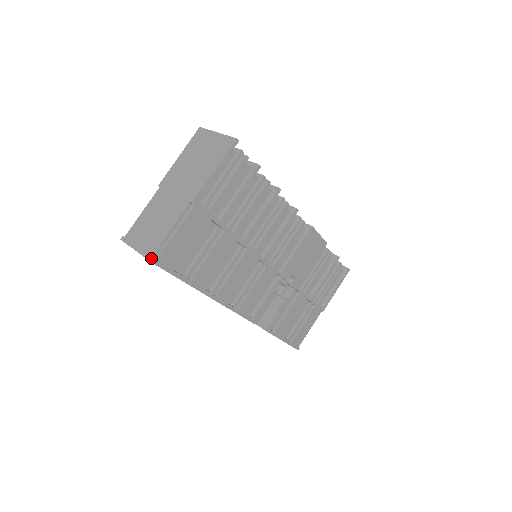
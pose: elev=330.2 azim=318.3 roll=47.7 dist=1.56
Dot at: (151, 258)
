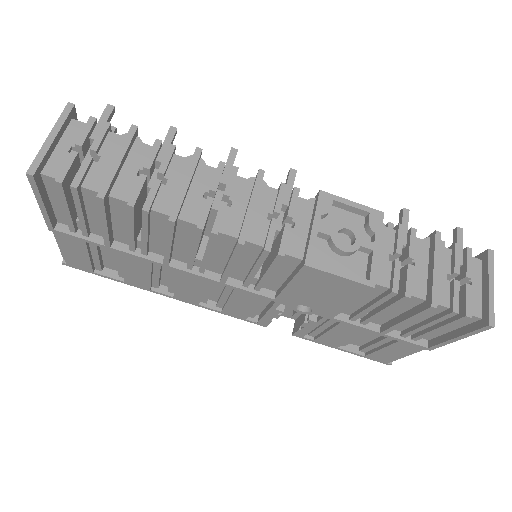
Dot at: (63, 260)
